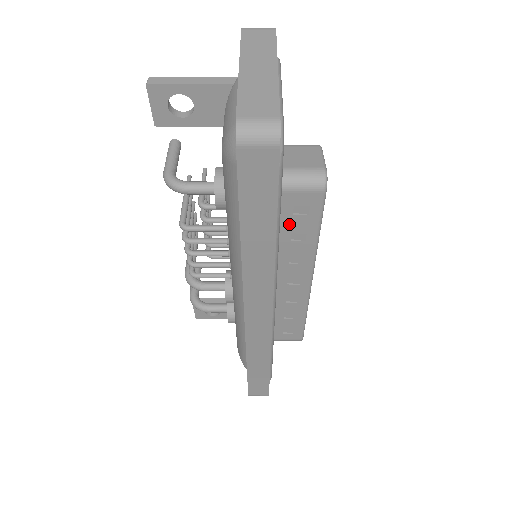
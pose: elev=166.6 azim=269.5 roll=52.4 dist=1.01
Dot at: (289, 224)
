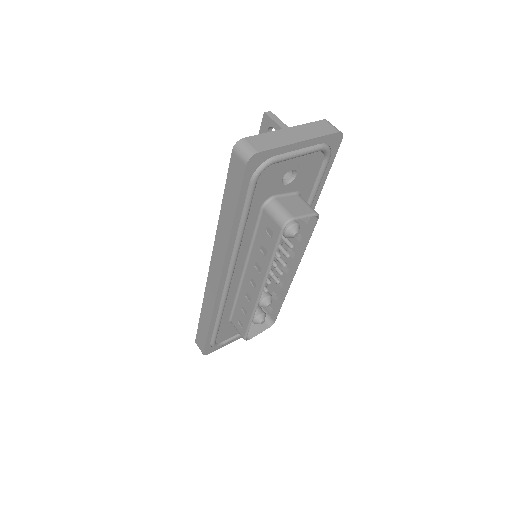
Dot at: (262, 236)
